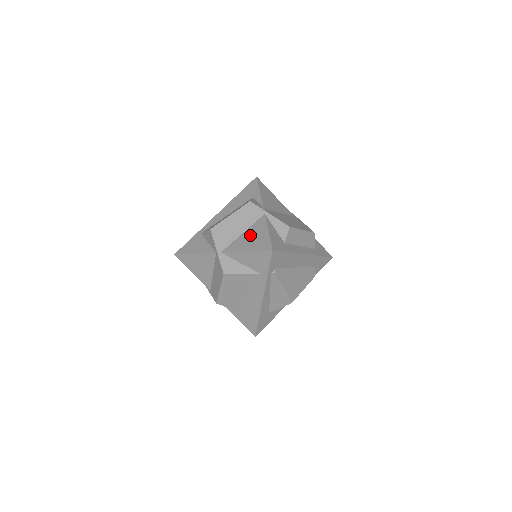
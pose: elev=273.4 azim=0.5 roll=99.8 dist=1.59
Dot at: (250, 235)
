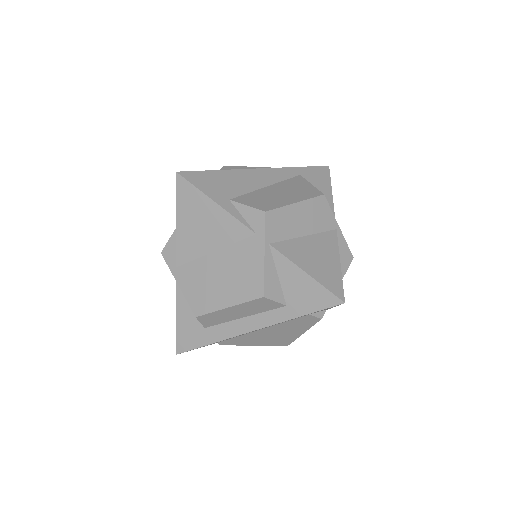
Dot at: occluded
